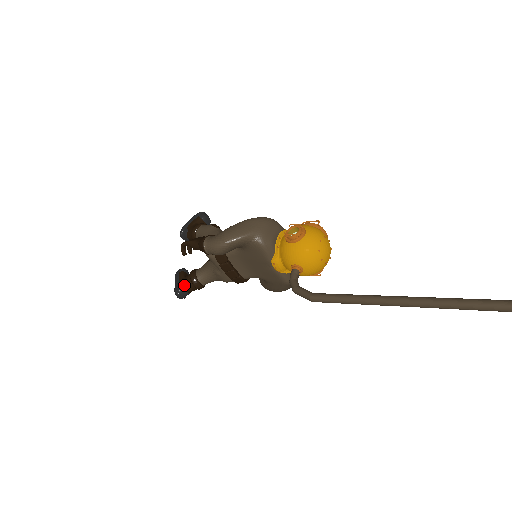
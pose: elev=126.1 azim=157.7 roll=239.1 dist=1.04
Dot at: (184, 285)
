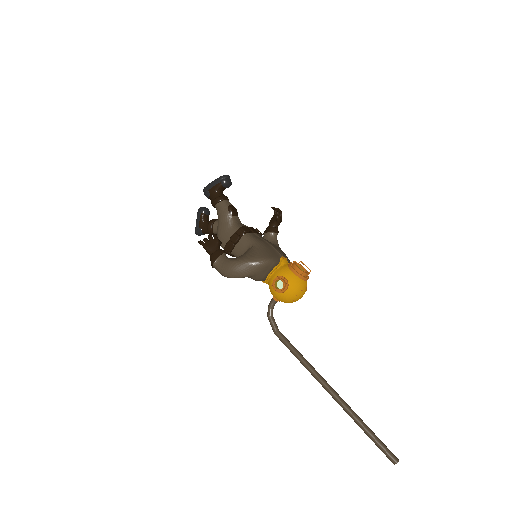
Dot at: (203, 231)
